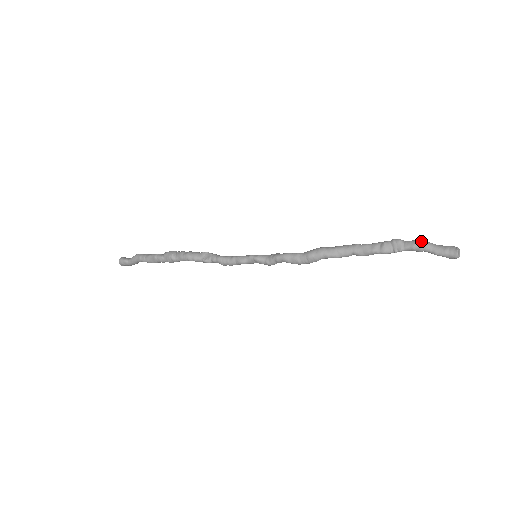
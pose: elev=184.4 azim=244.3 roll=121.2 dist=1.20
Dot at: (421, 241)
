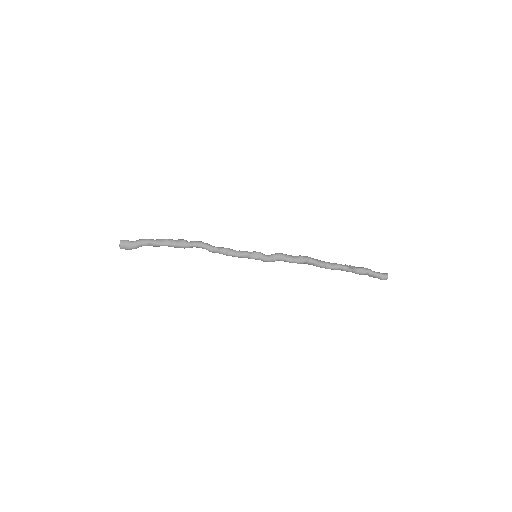
Dot at: (366, 268)
